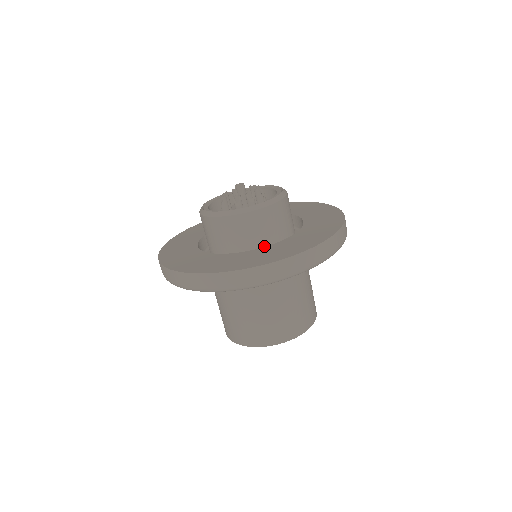
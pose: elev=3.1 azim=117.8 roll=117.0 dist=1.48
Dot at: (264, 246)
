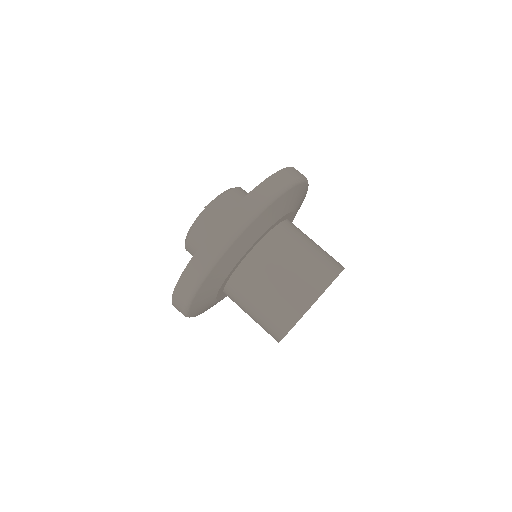
Dot at: occluded
